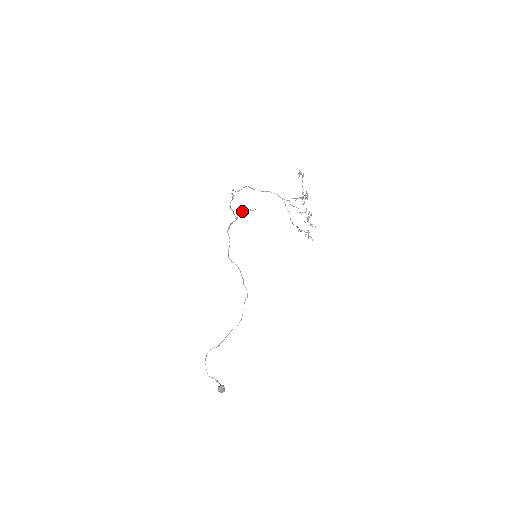
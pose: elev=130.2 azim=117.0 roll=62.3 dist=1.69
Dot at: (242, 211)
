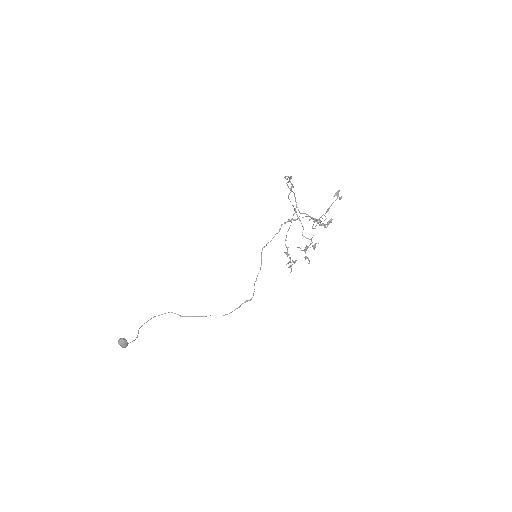
Dot at: occluded
